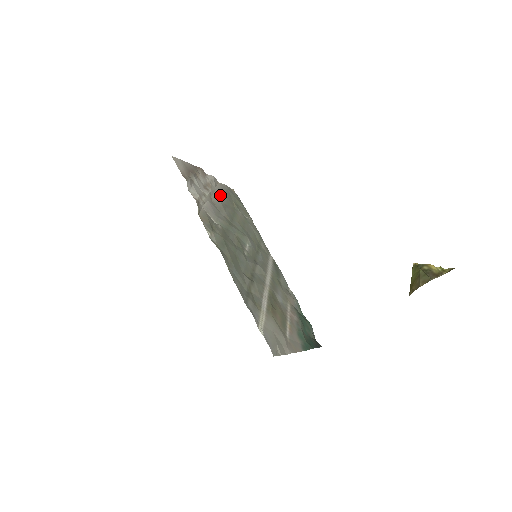
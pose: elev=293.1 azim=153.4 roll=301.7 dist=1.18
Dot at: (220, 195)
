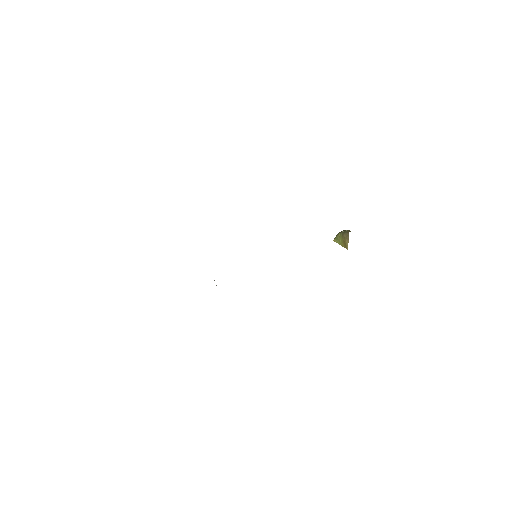
Dot at: occluded
